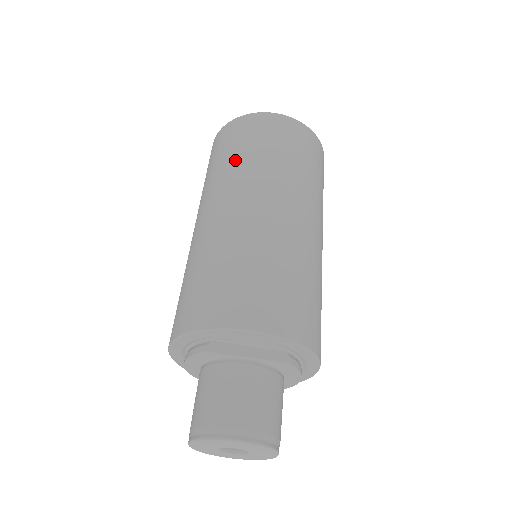
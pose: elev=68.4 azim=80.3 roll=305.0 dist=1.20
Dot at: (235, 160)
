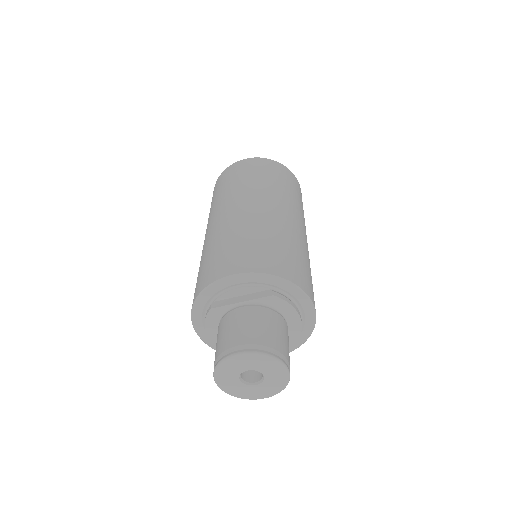
Dot at: (218, 196)
